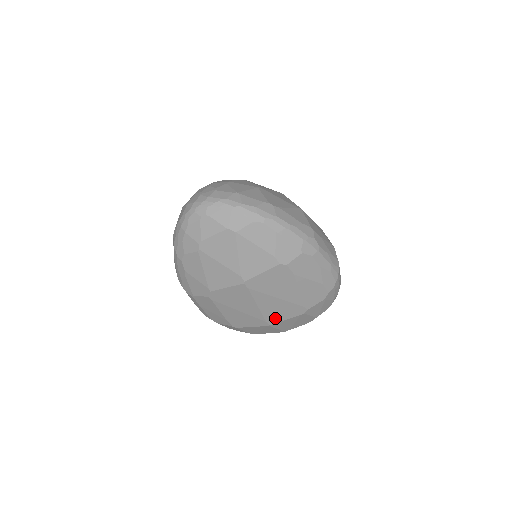
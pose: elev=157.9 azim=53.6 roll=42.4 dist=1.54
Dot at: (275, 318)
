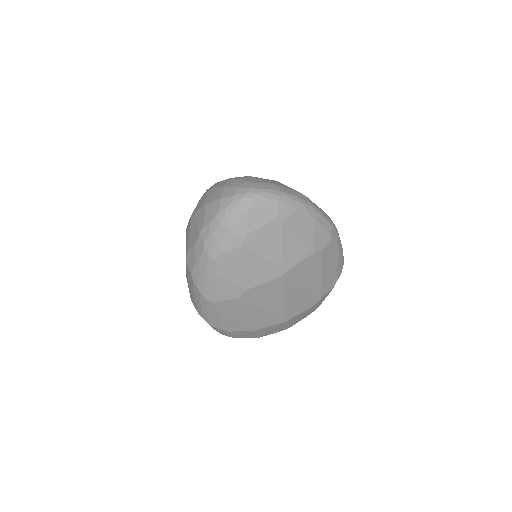
Dot at: (293, 312)
